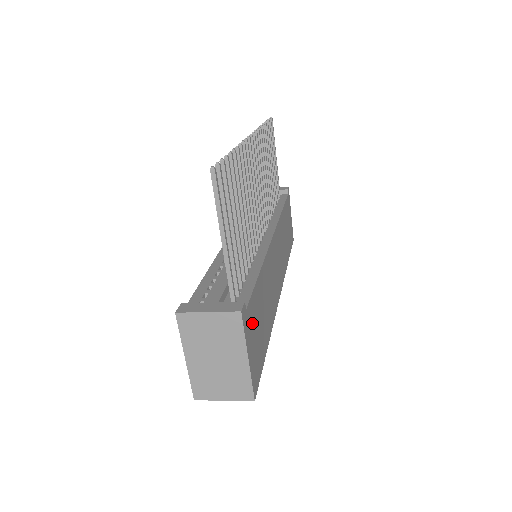
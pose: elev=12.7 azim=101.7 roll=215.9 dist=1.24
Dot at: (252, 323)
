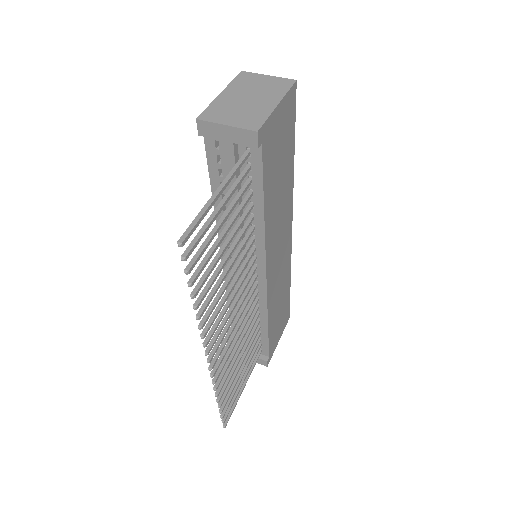
Dot at: (275, 339)
